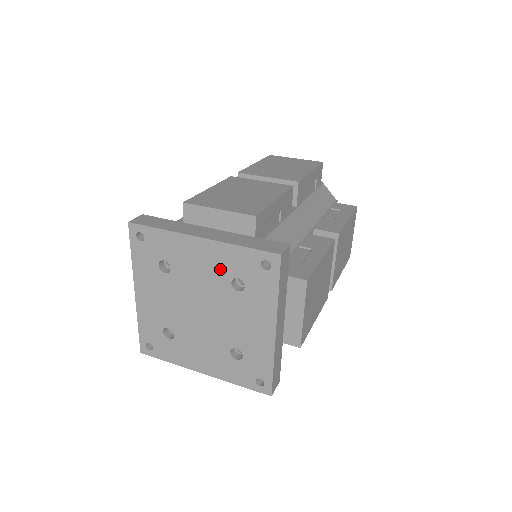
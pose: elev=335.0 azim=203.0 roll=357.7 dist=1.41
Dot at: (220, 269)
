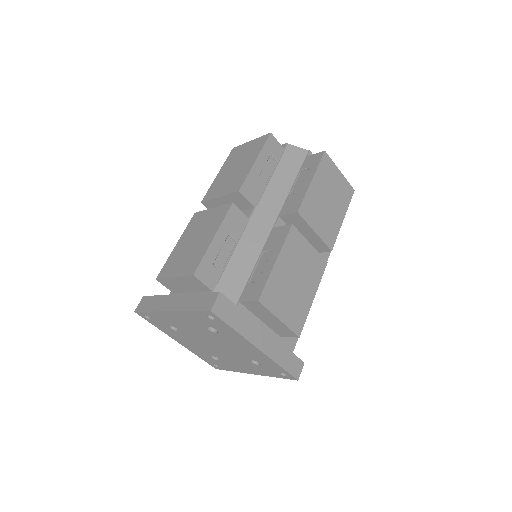
Dot at: (253, 356)
